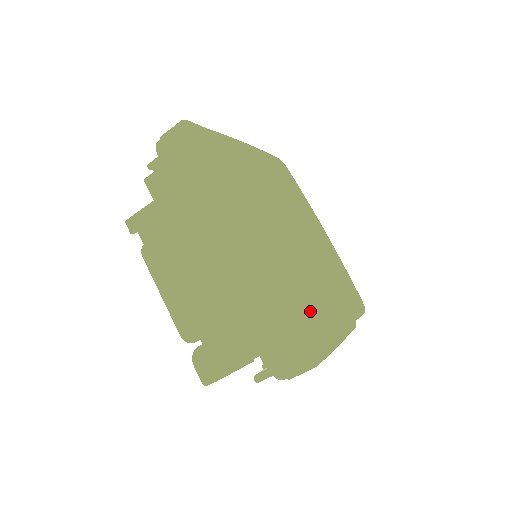
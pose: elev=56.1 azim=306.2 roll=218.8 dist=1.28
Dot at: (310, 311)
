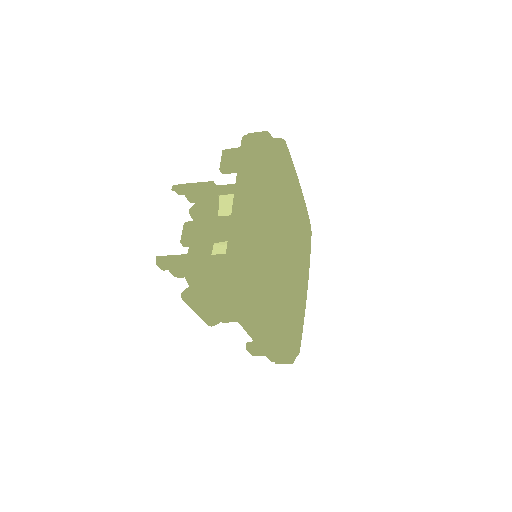
Dot at: (299, 331)
